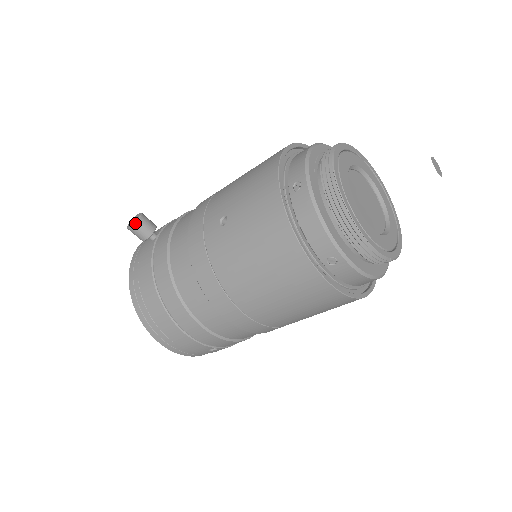
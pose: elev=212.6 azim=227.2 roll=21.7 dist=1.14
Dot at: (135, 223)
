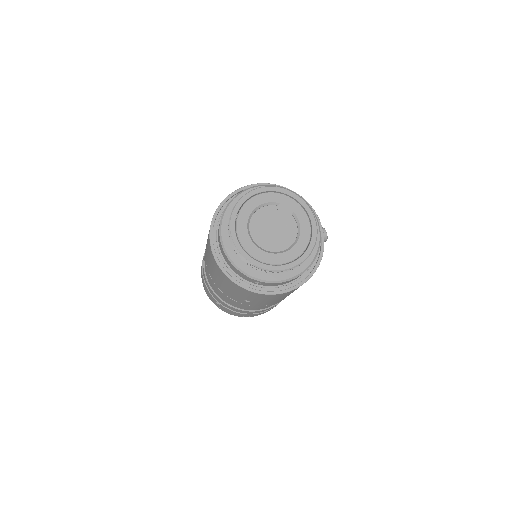
Dot at: occluded
